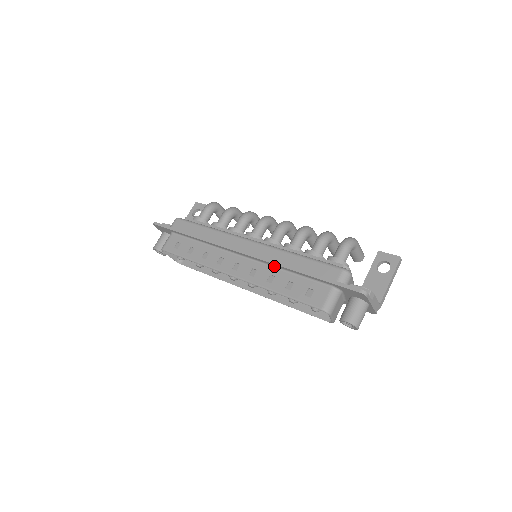
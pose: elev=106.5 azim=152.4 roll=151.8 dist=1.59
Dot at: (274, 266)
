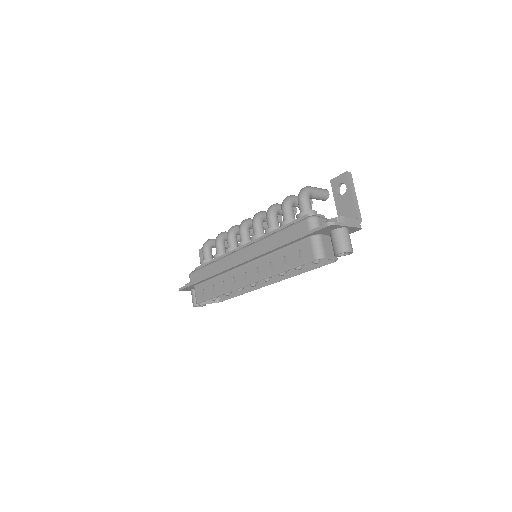
Dot at: (266, 255)
